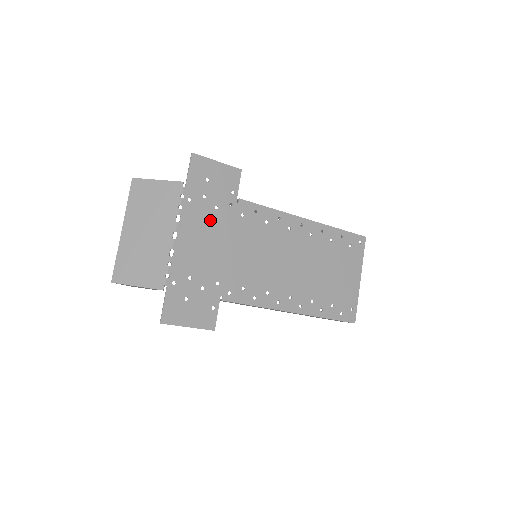
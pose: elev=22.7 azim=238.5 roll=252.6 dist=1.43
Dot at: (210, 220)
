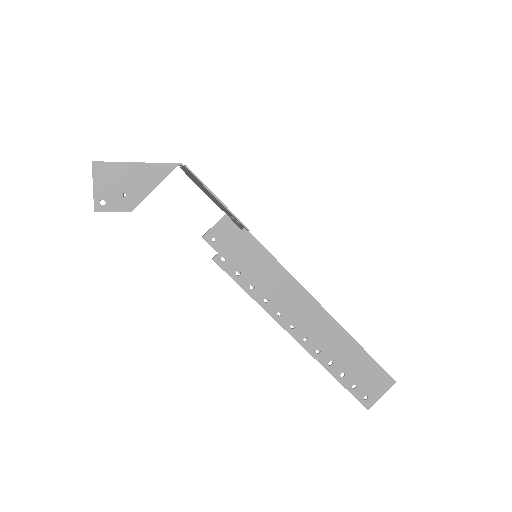
Dot at: occluded
